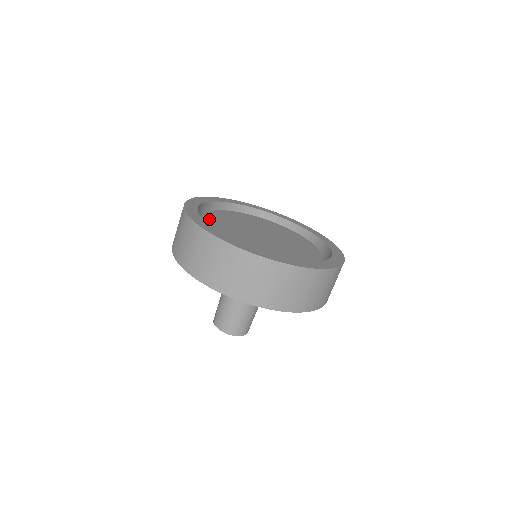
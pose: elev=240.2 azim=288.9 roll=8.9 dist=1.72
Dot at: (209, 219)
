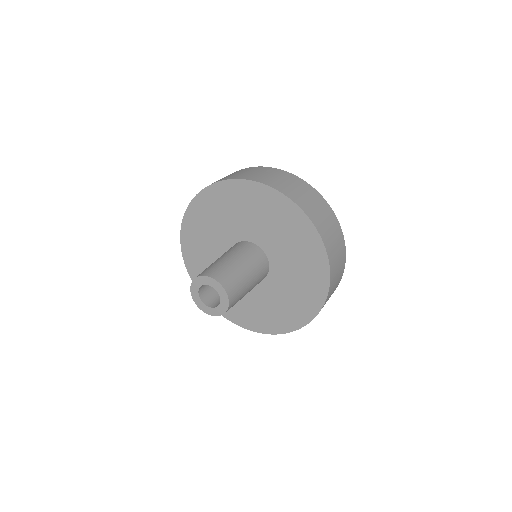
Dot at: occluded
